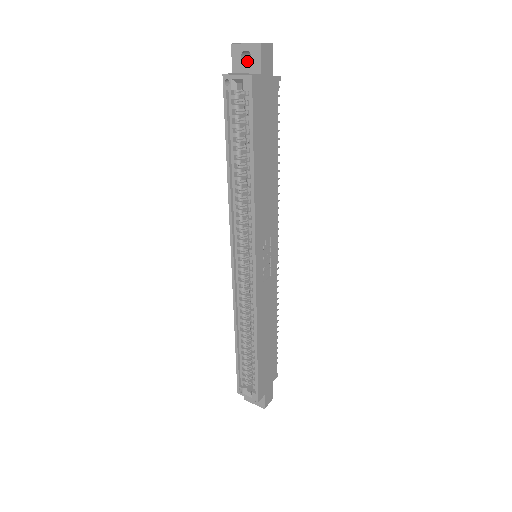
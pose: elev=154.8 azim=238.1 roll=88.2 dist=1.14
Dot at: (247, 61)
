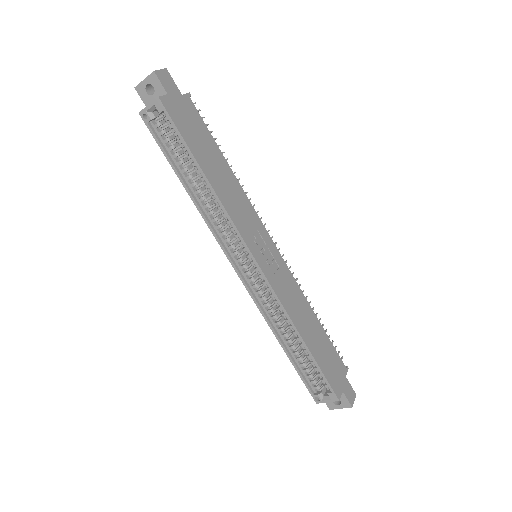
Dot at: occluded
